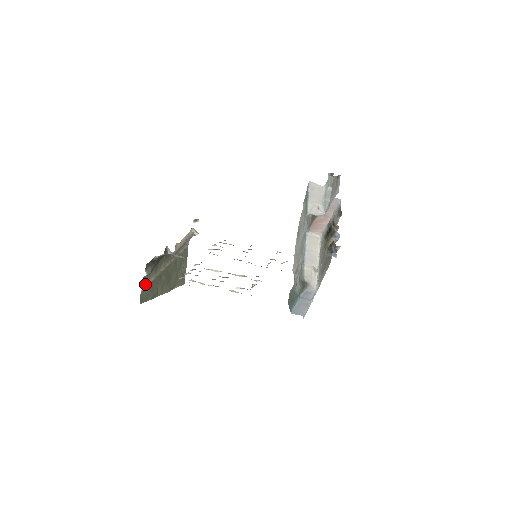
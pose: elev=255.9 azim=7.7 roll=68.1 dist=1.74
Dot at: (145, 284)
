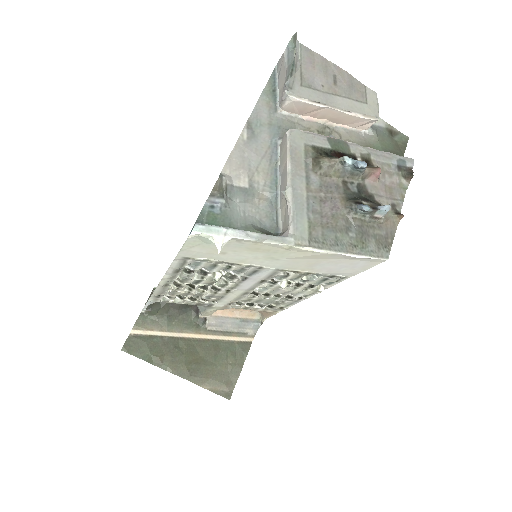
Dot at: (141, 327)
